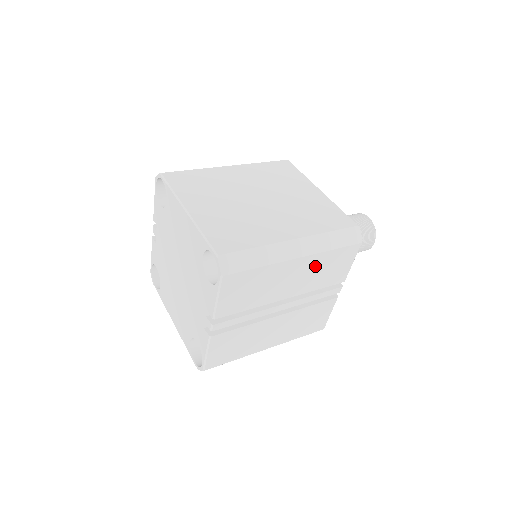
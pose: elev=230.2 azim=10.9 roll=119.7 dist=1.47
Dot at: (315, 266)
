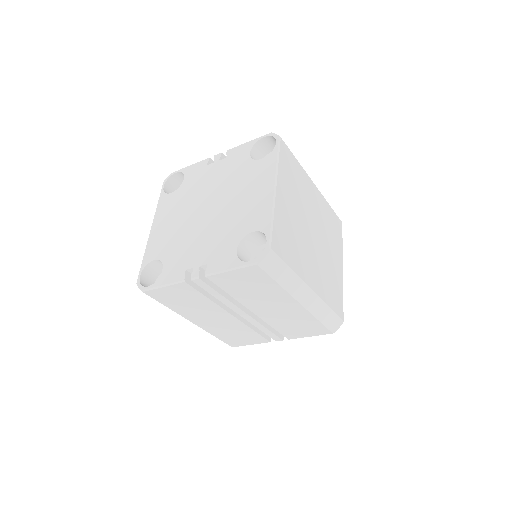
Dot at: (296, 316)
